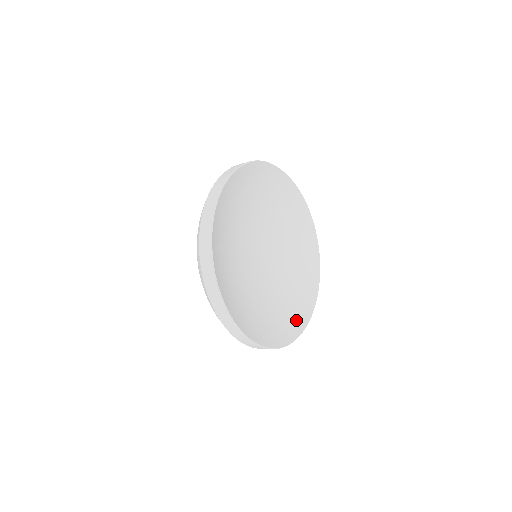
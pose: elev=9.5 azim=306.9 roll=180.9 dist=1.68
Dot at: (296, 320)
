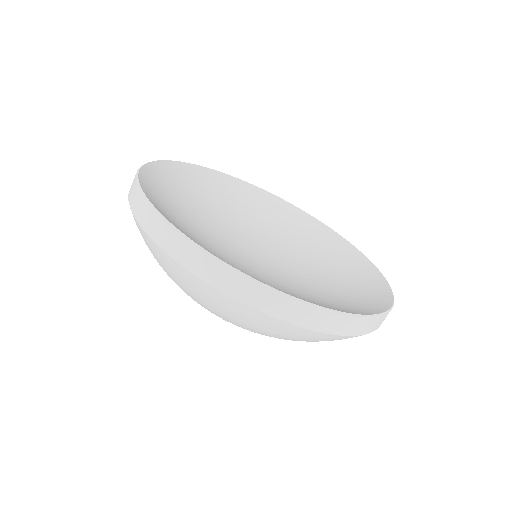
Dot at: (332, 307)
